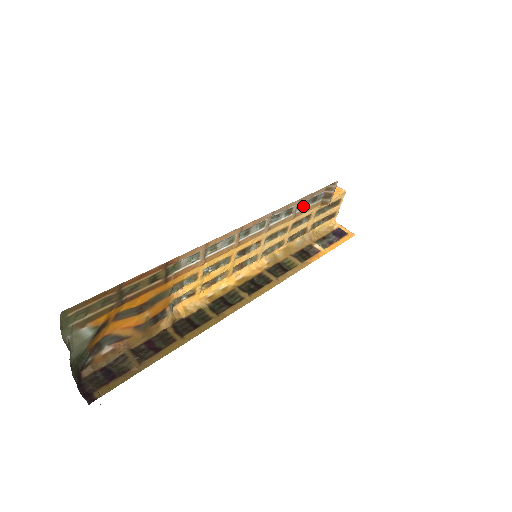
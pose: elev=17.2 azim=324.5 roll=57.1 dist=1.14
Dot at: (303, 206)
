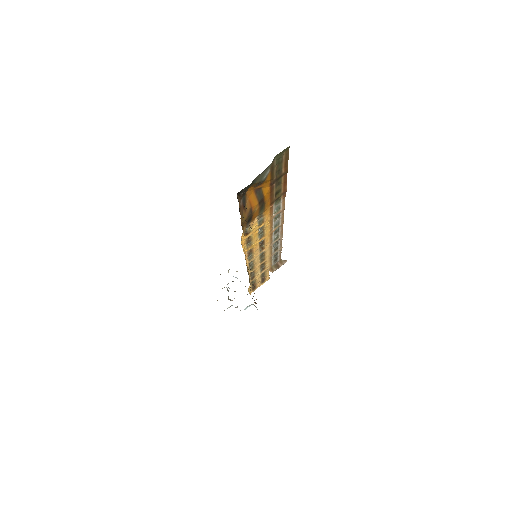
Dot at: (274, 256)
